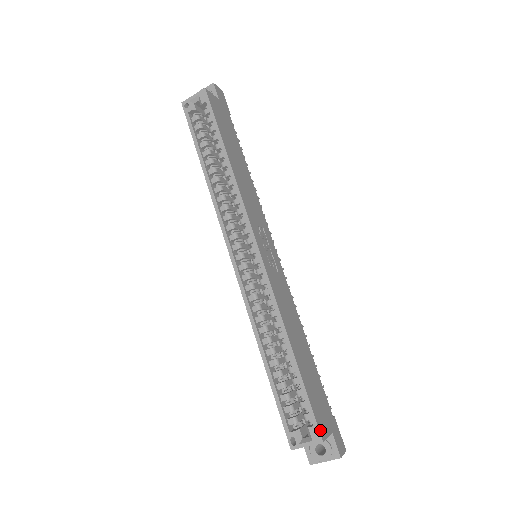
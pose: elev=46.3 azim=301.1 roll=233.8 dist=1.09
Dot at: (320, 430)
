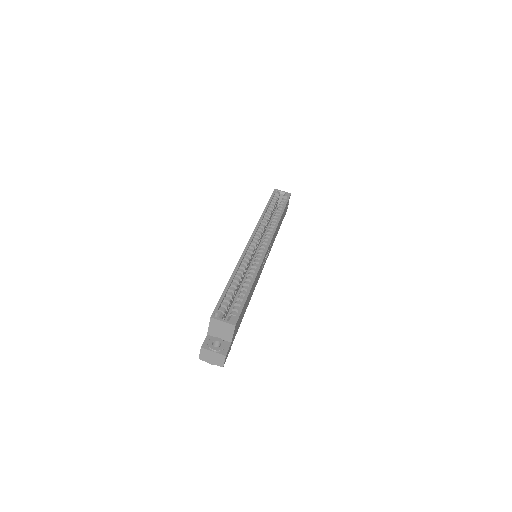
Dot at: (237, 321)
